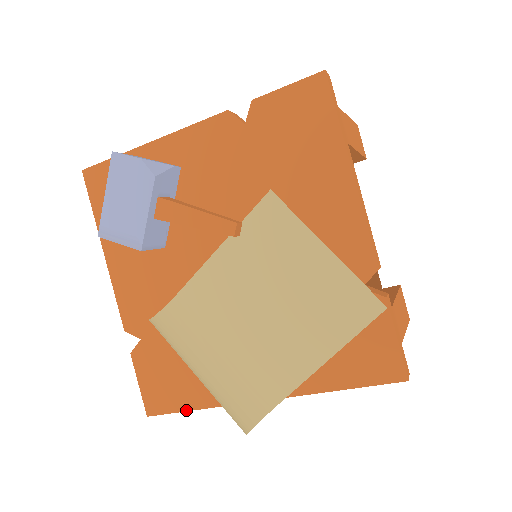
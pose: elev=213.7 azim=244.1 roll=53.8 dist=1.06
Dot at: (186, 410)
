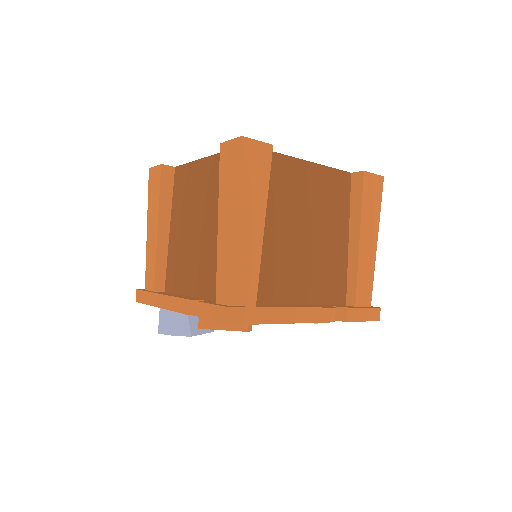
Dot at: occluded
